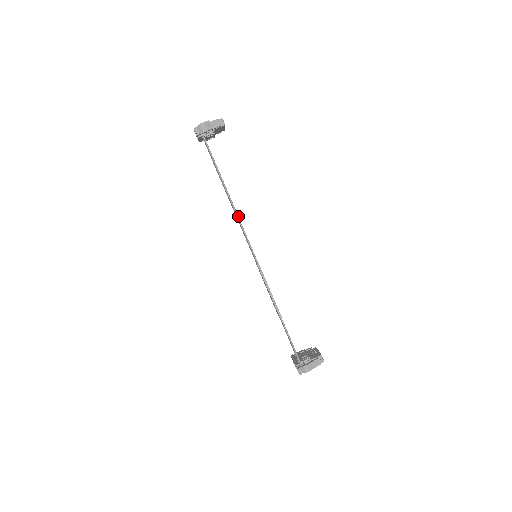
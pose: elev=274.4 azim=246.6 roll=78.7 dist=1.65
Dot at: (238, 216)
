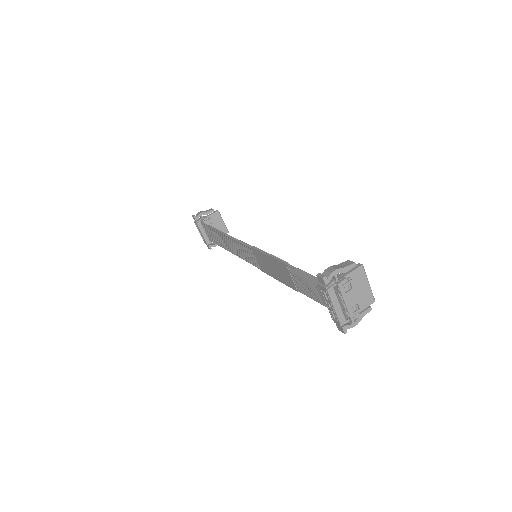
Dot at: (230, 236)
